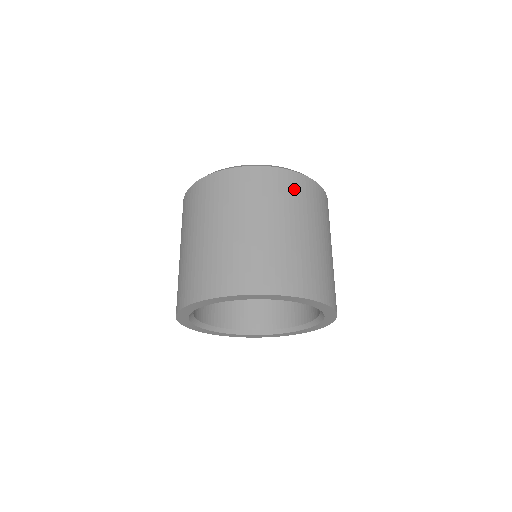
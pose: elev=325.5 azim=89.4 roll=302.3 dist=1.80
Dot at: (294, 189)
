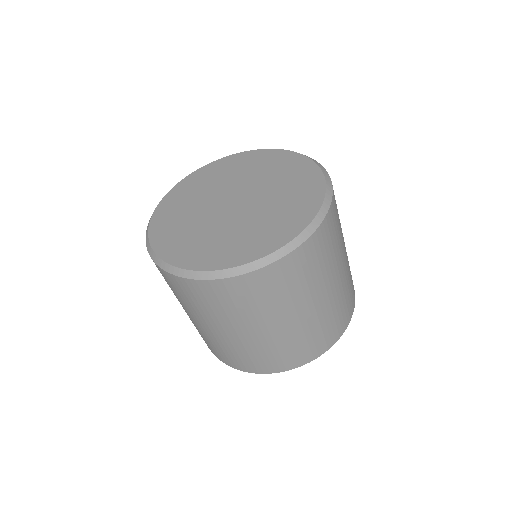
Dot at: (336, 222)
